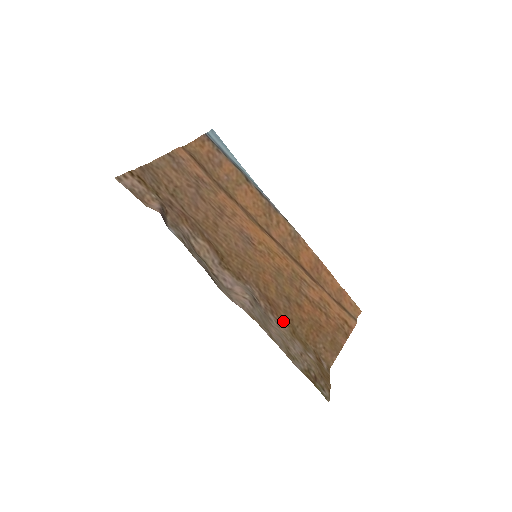
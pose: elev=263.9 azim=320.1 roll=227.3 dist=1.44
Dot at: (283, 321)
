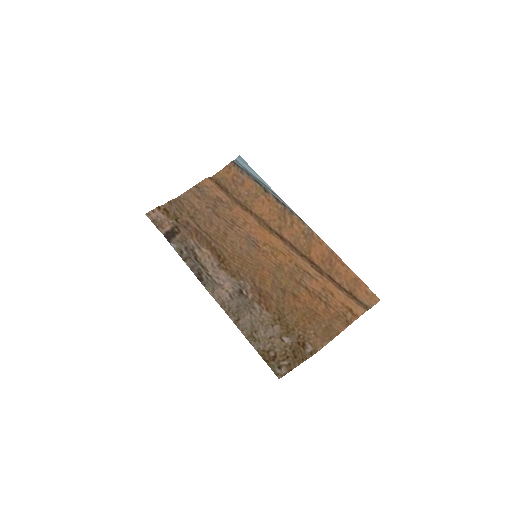
Dot at: (270, 310)
